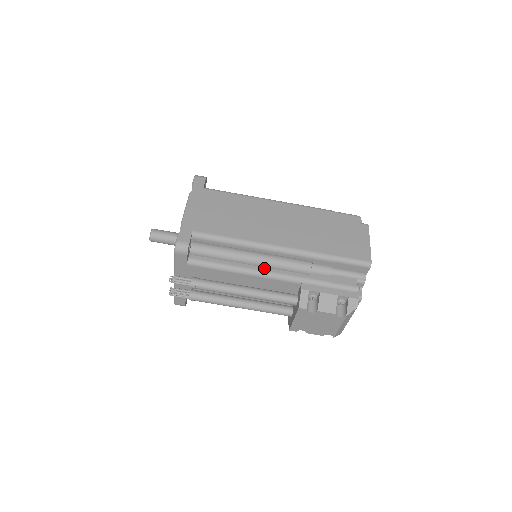
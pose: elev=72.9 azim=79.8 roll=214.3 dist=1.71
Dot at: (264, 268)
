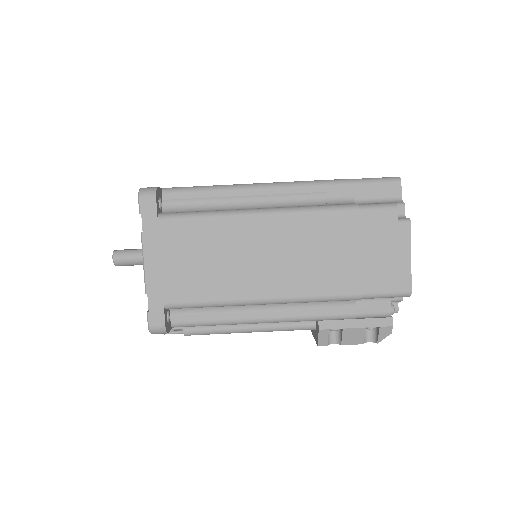
Dot at: (268, 315)
